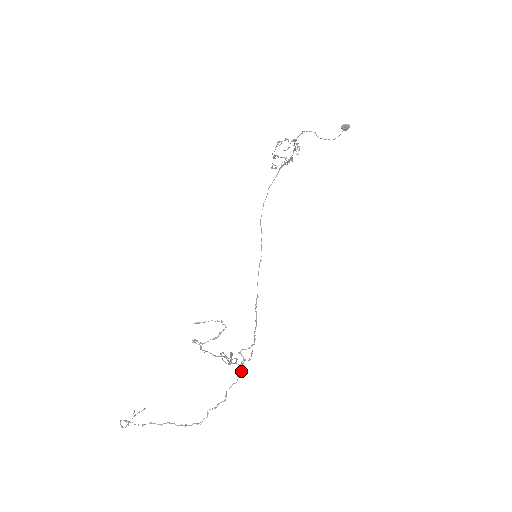
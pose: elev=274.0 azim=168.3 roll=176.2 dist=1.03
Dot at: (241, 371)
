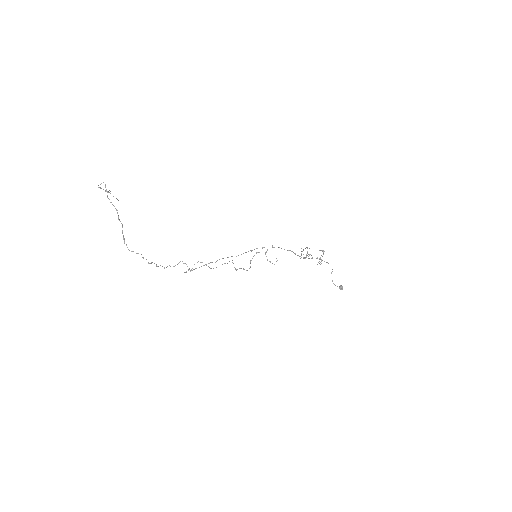
Dot at: occluded
